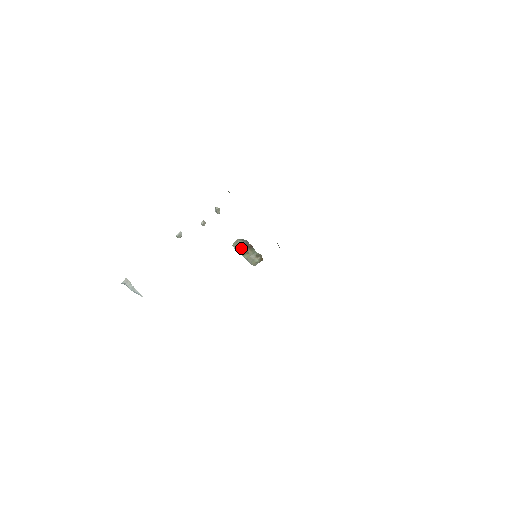
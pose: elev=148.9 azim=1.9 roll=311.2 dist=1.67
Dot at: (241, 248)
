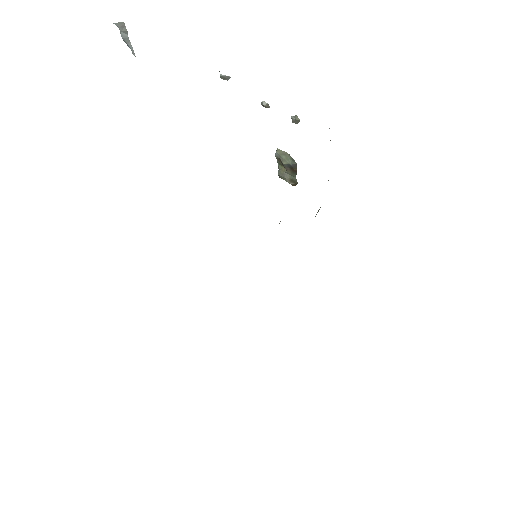
Dot at: (282, 162)
